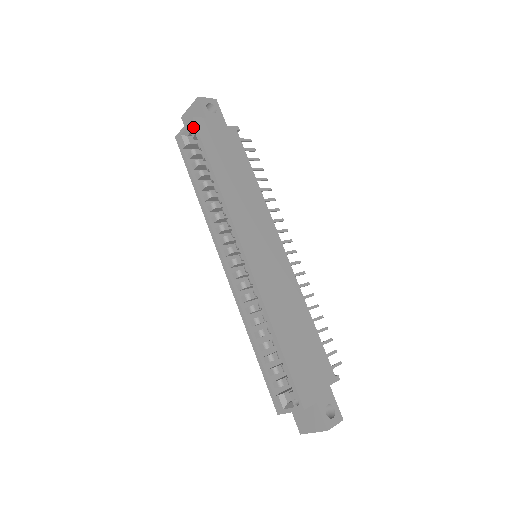
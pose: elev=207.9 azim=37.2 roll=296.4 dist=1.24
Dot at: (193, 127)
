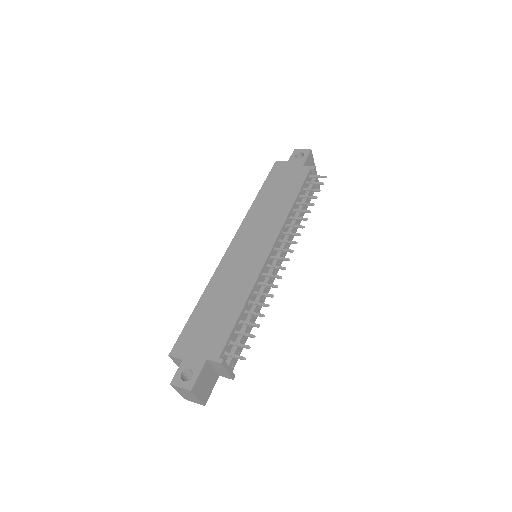
Dot at: occluded
